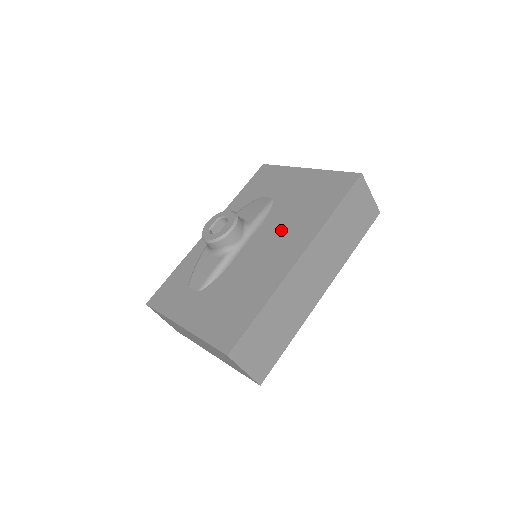
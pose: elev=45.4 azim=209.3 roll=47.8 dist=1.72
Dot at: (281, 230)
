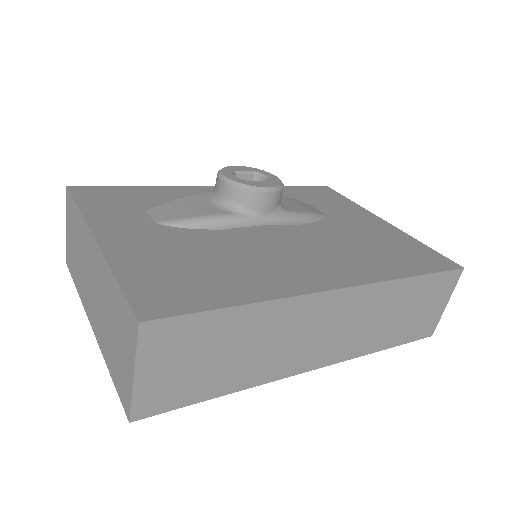
Dot at: (324, 246)
